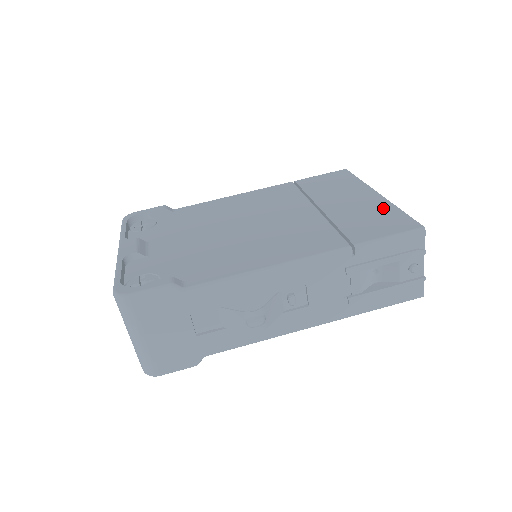
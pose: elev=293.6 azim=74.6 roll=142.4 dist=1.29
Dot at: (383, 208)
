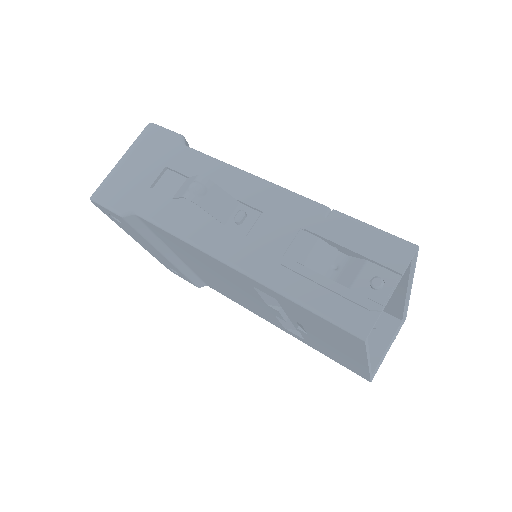
Dot at: occluded
